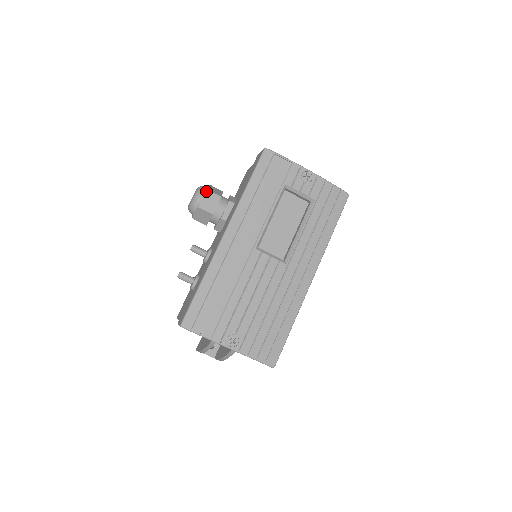
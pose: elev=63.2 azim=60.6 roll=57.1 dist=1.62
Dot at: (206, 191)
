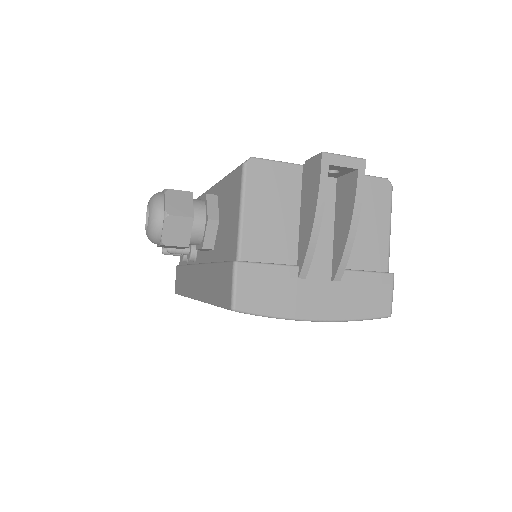
Dot at: (161, 245)
